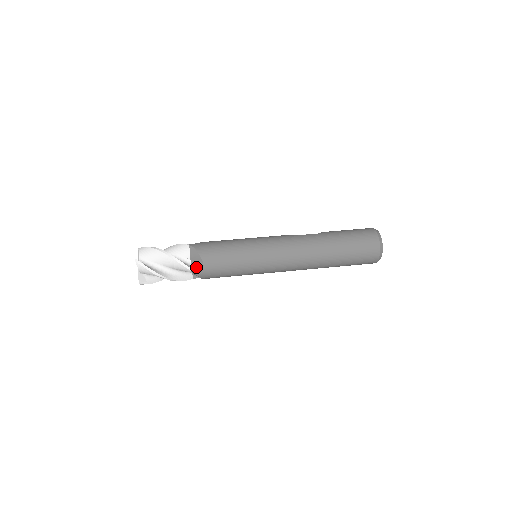
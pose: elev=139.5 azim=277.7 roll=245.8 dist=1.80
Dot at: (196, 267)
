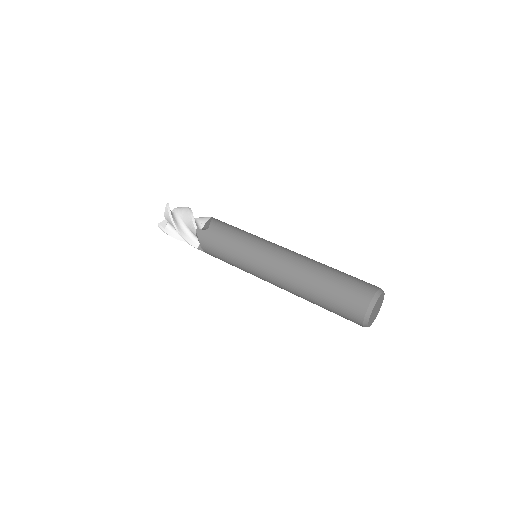
Dot at: (201, 229)
